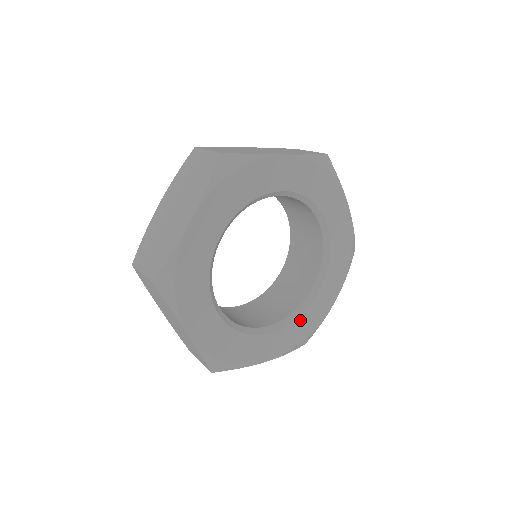
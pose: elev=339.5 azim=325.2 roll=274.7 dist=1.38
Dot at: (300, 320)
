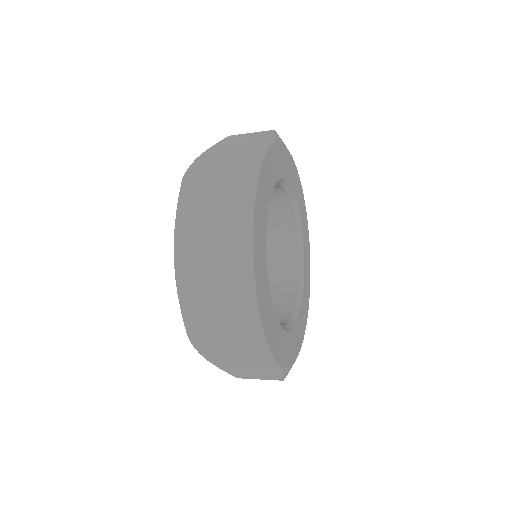
Dot at: (291, 336)
